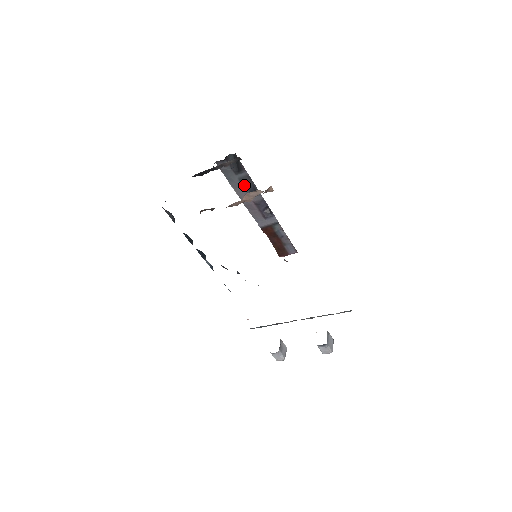
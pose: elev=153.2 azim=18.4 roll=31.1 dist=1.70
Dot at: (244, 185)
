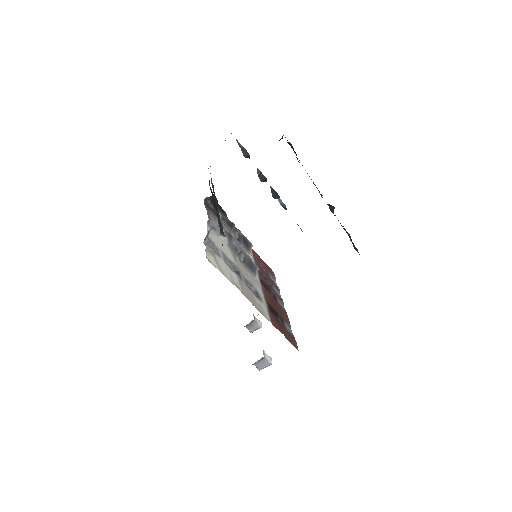
Dot at: occluded
